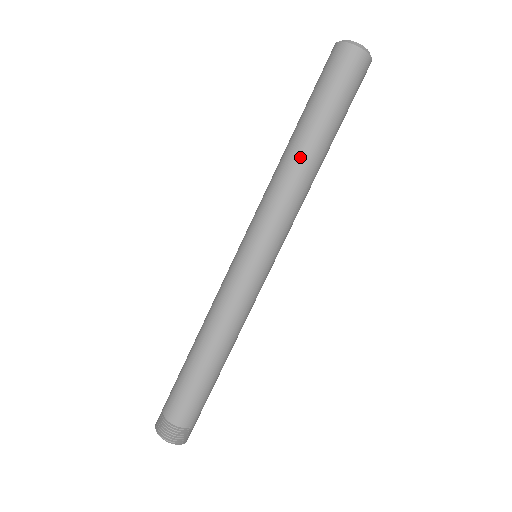
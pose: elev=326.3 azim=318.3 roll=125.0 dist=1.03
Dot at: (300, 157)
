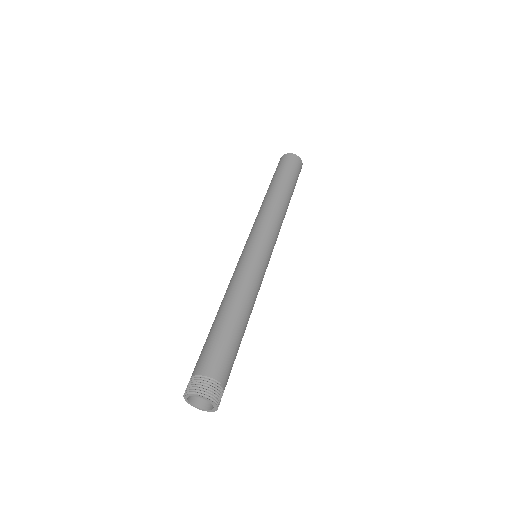
Dot at: (275, 196)
